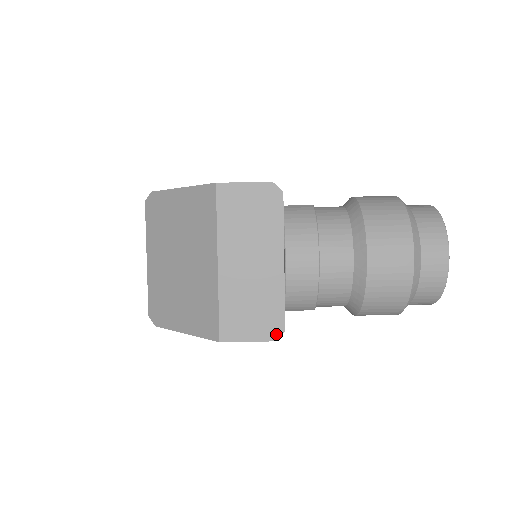
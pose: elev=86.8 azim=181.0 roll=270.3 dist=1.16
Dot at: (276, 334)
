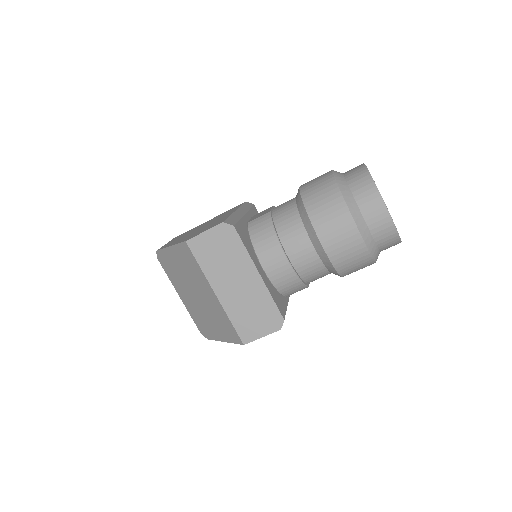
Dot at: (279, 325)
